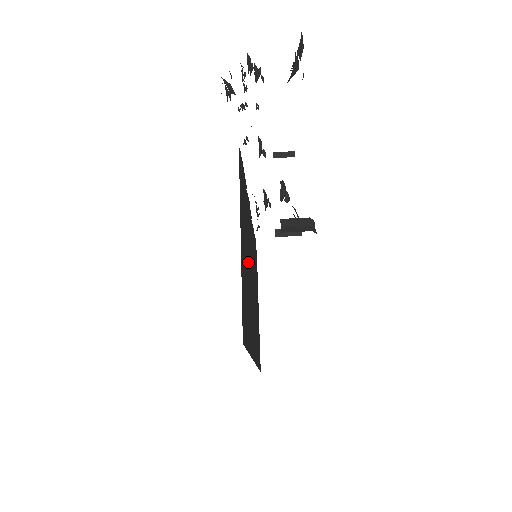
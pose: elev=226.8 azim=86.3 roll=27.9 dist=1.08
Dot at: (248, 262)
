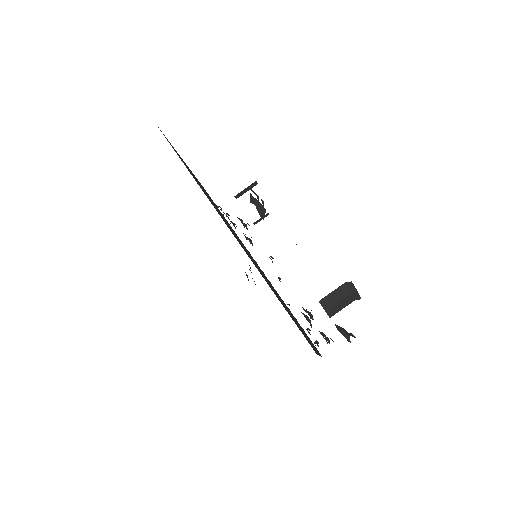
Dot at: occluded
